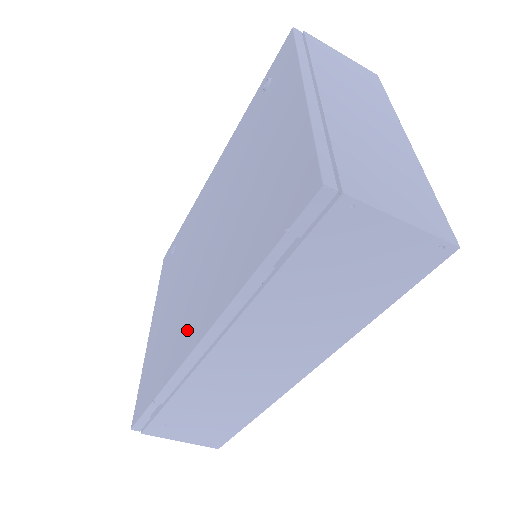
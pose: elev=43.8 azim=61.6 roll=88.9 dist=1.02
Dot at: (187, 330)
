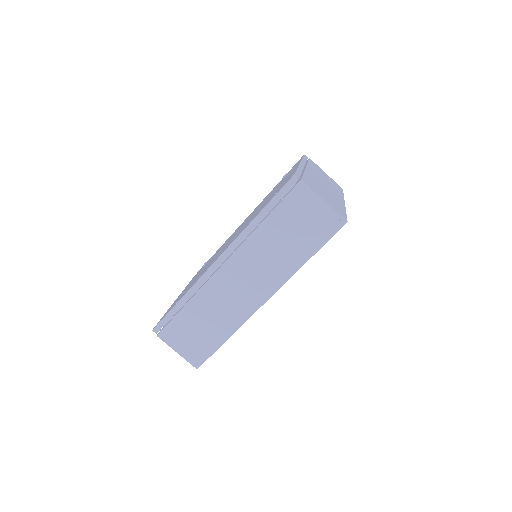
Dot at: occluded
